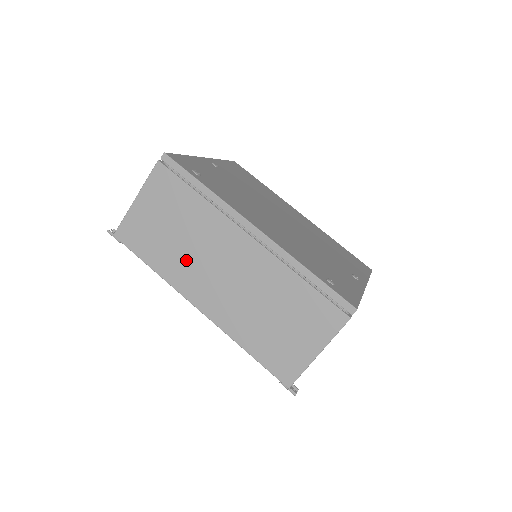
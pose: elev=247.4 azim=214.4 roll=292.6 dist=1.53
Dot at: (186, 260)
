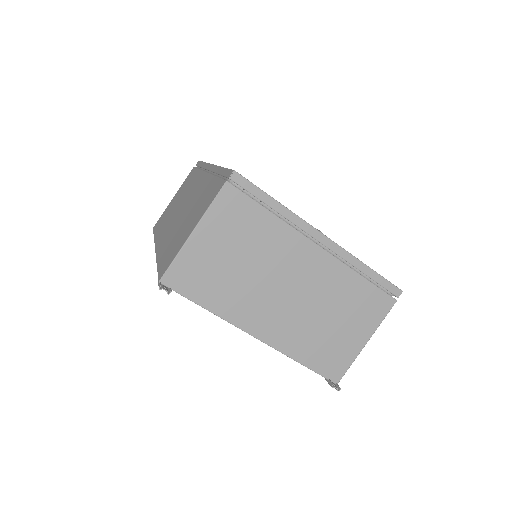
Dot at: (170, 216)
